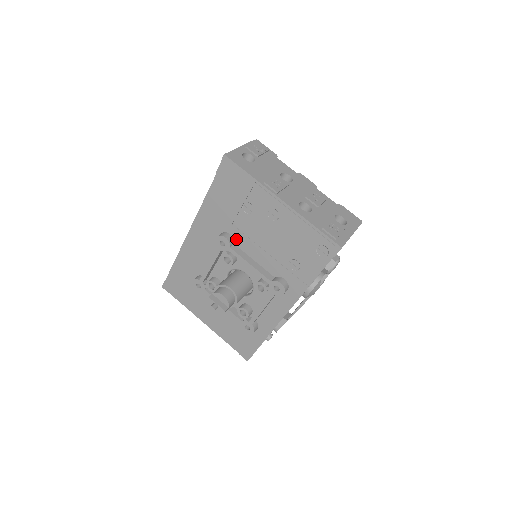
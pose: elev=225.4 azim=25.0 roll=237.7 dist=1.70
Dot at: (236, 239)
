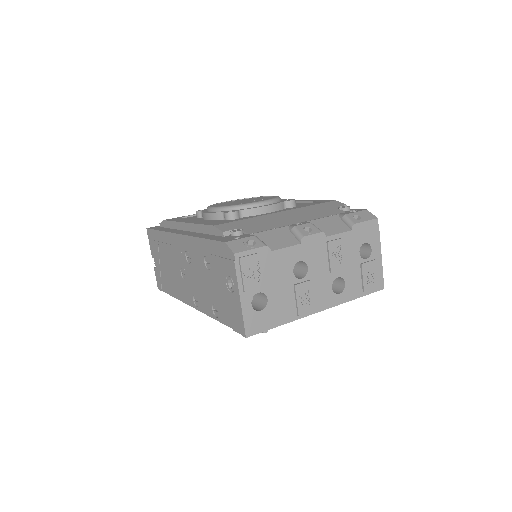
Dot at: occluded
